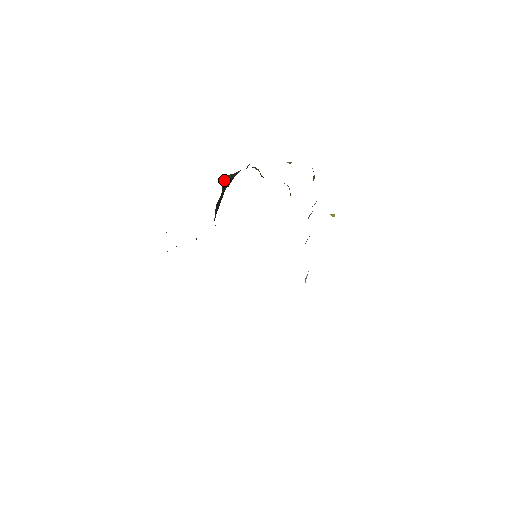
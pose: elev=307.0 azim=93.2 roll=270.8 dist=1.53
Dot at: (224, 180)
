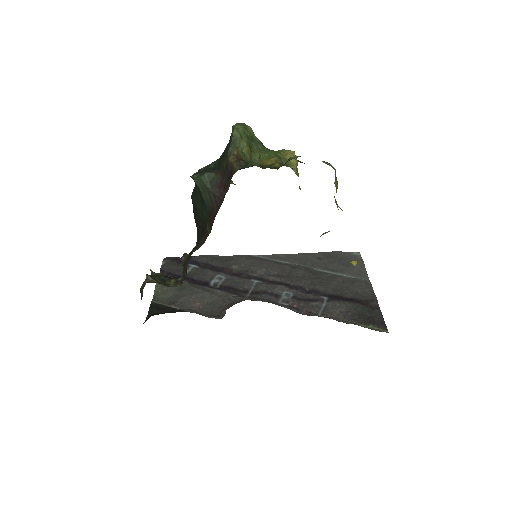
Dot at: occluded
